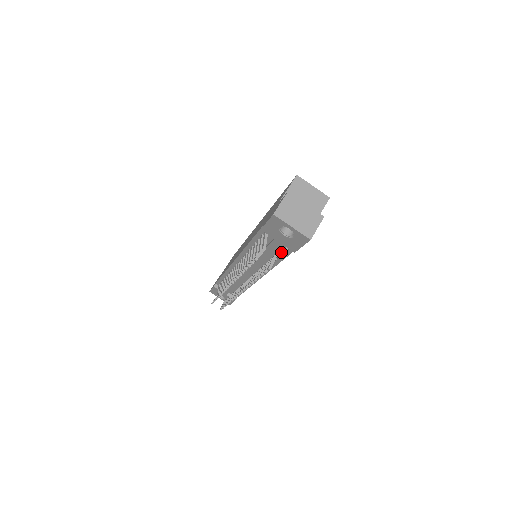
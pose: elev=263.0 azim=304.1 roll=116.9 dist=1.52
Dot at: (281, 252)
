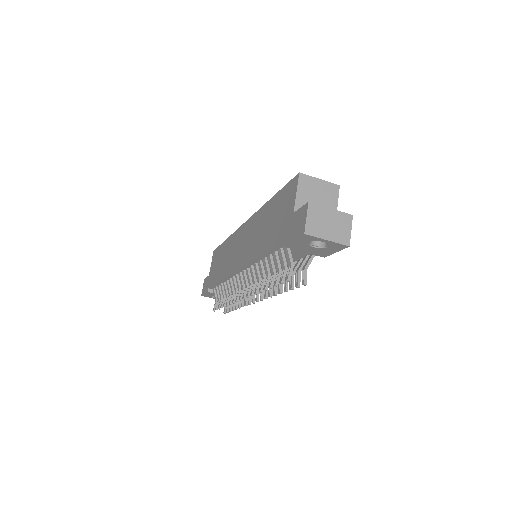
Dot at: (309, 261)
